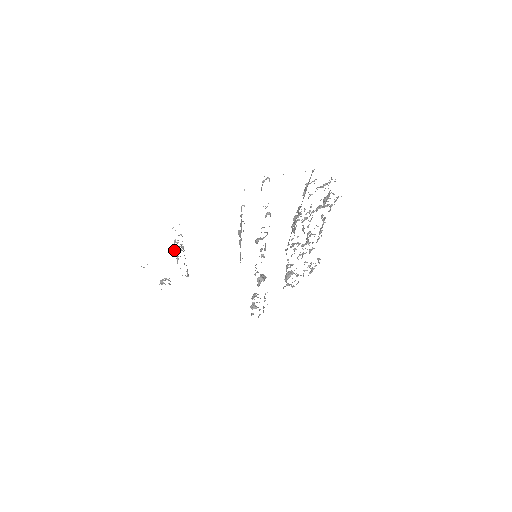
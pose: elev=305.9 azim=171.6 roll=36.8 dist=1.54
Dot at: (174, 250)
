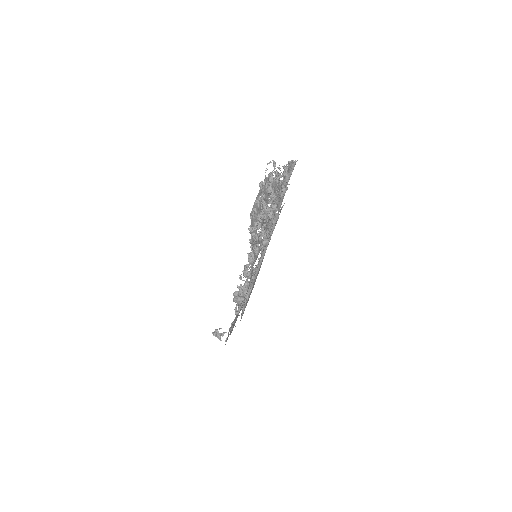
Dot at: (241, 294)
